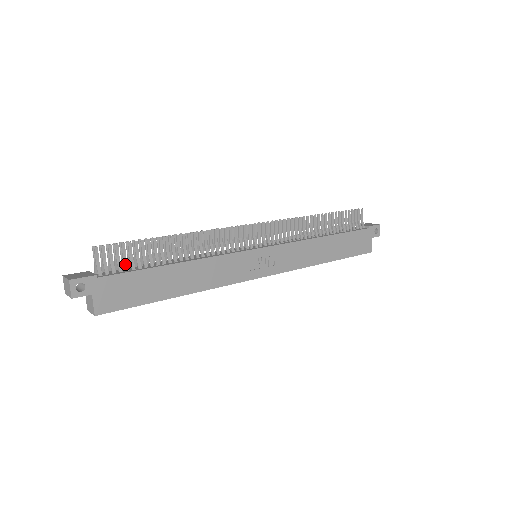
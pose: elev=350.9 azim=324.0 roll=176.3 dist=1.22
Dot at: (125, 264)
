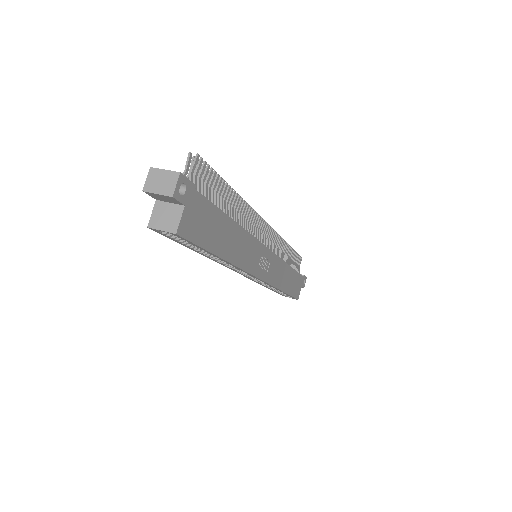
Dot at: (206, 192)
